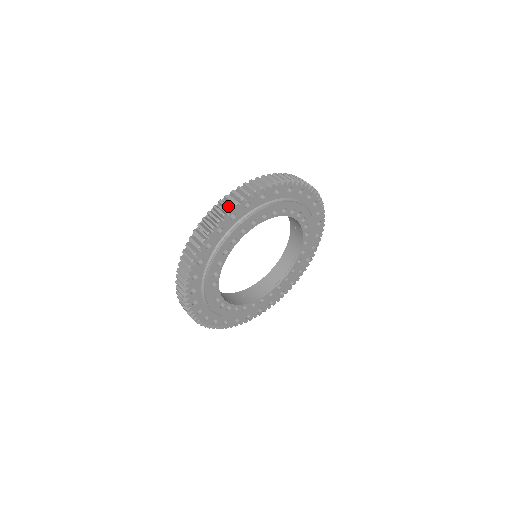
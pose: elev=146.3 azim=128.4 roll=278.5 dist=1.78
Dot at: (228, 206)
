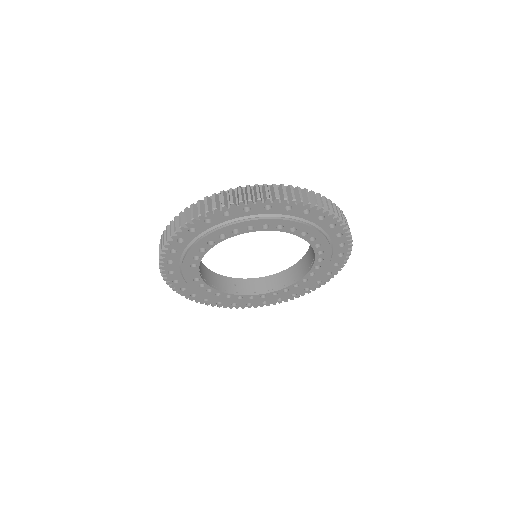
Dot at: (224, 201)
